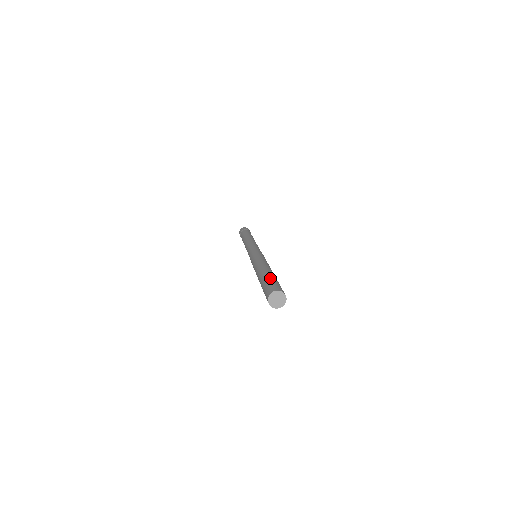
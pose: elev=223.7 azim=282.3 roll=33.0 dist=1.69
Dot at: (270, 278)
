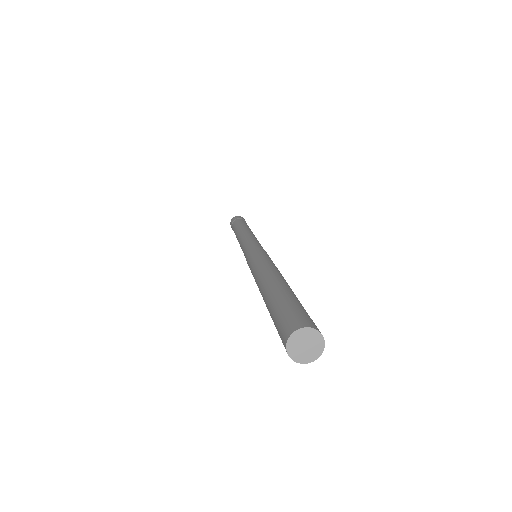
Dot at: (284, 298)
